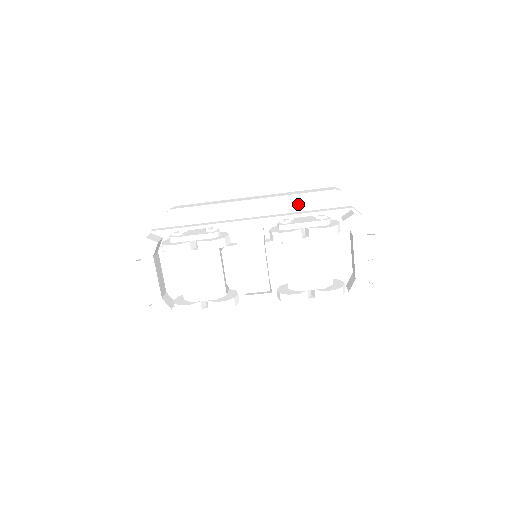
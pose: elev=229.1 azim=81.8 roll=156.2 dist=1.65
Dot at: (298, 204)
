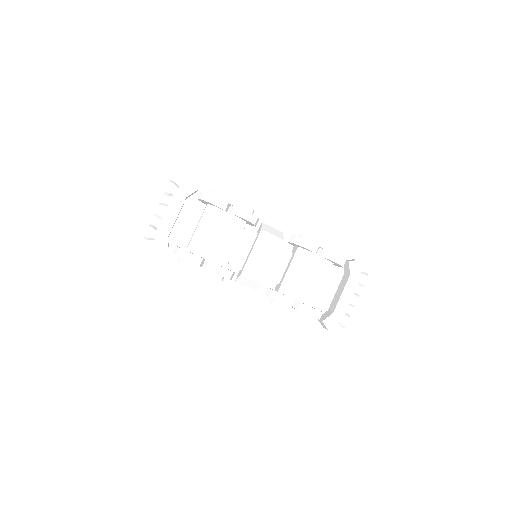
Dot at: occluded
